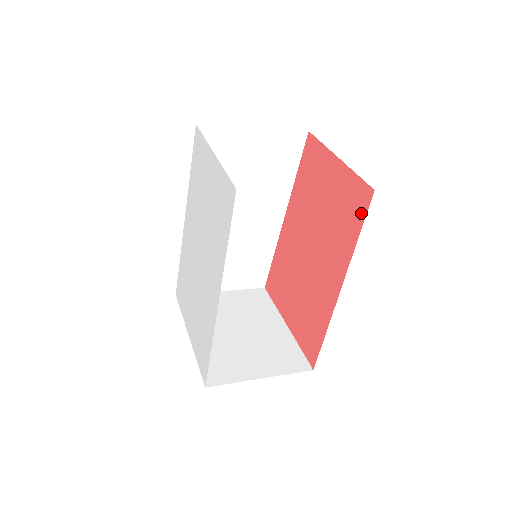
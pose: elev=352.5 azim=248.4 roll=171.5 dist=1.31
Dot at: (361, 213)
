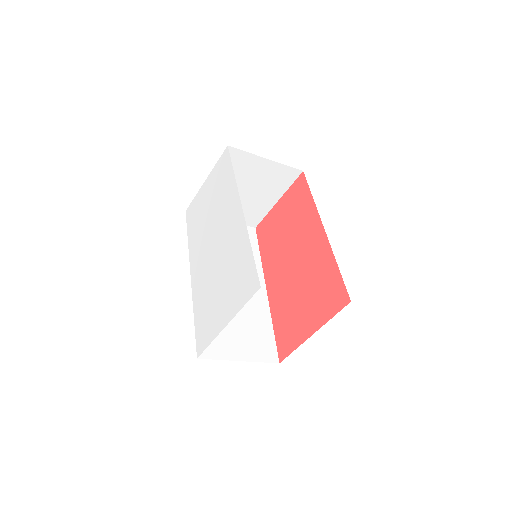
Dot at: (305, 187)
